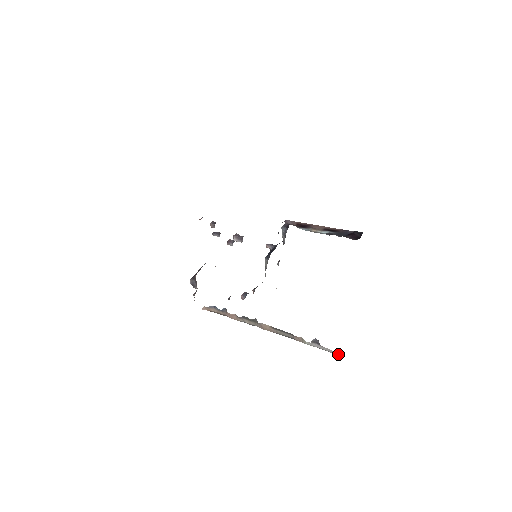
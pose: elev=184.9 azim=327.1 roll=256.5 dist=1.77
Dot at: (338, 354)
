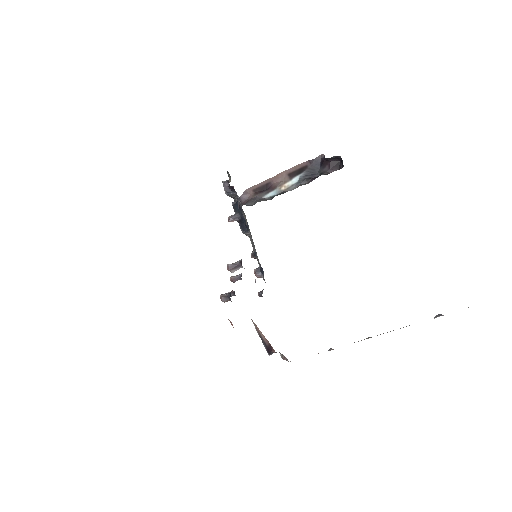
Dot at: occluded
